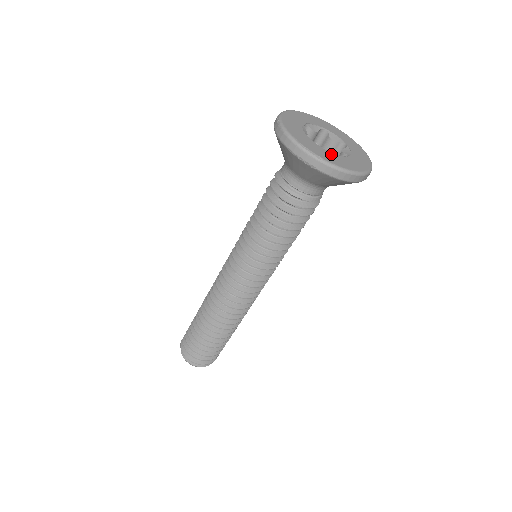
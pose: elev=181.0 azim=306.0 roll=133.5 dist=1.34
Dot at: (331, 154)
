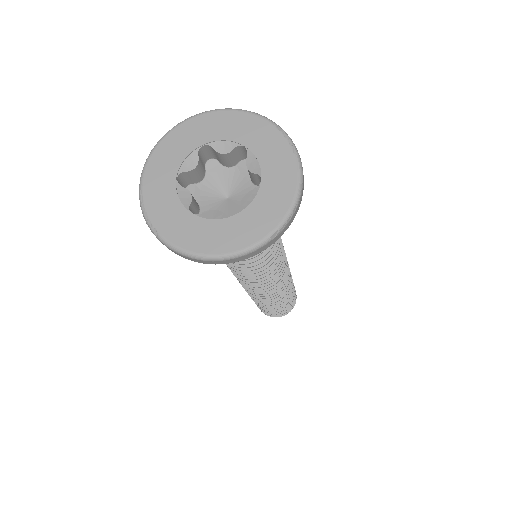
Dot at: (189, 219)
